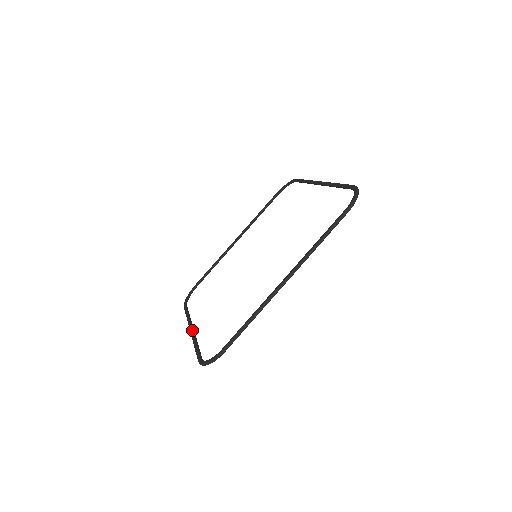
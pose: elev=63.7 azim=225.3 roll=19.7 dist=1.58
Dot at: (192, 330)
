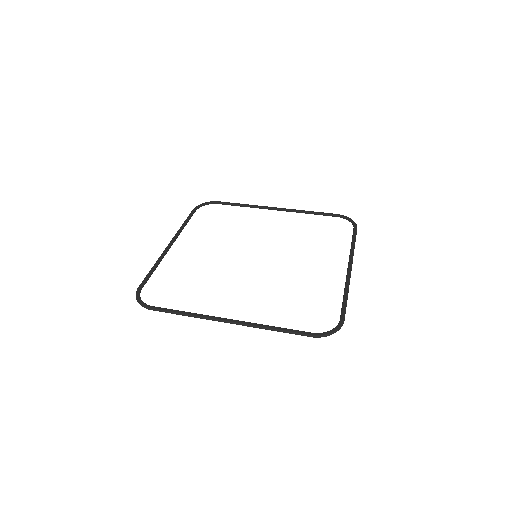
Dot at: occluded
